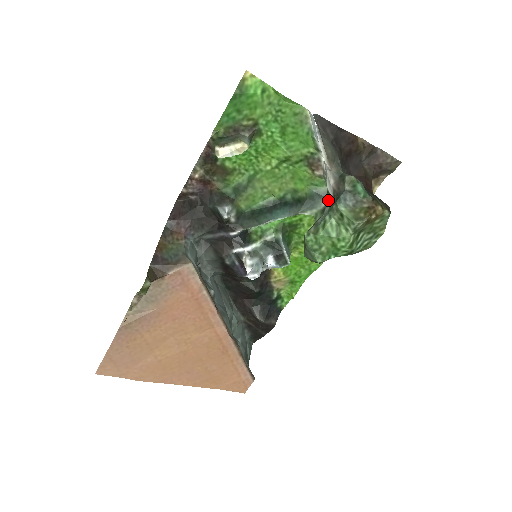
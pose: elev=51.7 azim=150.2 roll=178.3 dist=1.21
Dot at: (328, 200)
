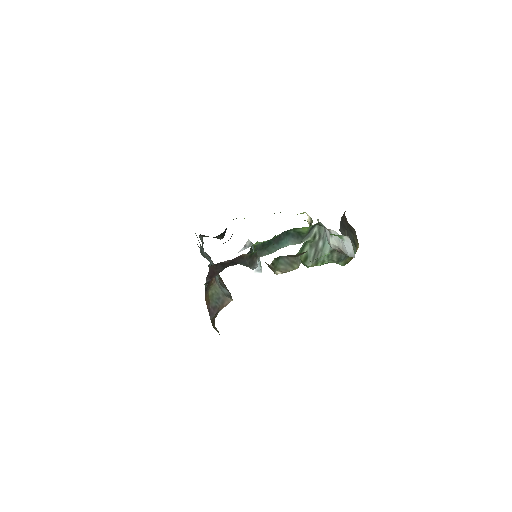
Dot at: (318, 229)
